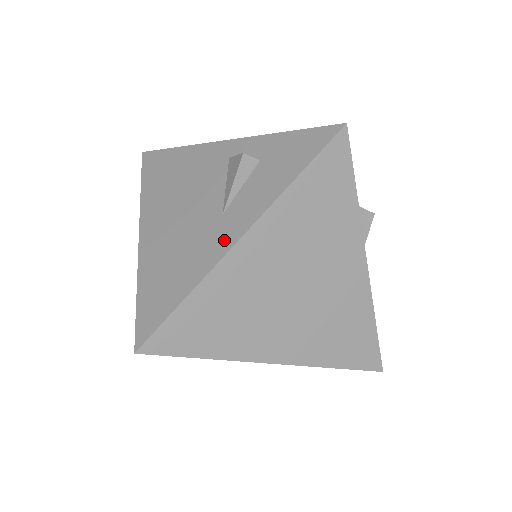
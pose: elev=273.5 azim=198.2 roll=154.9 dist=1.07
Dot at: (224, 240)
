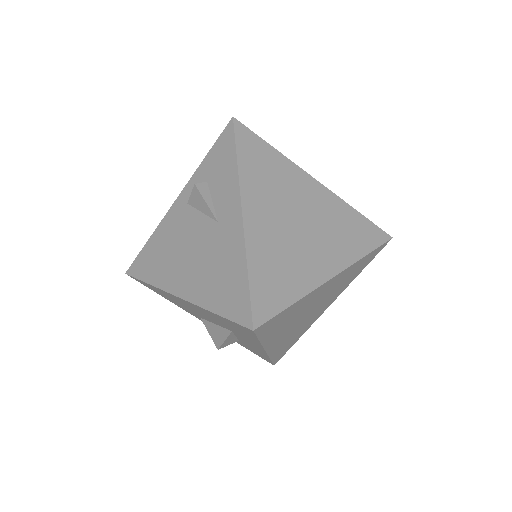
Dot at: (234, 227)
